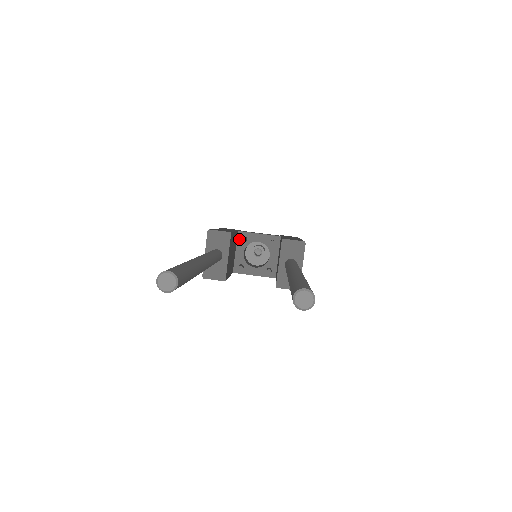
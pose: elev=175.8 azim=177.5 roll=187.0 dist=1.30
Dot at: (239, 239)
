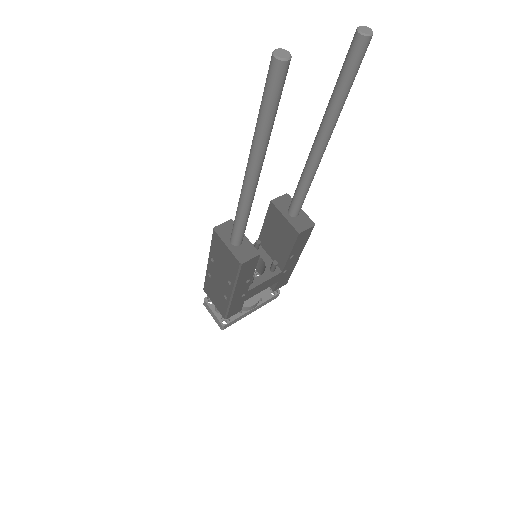
Dot at: occluded
